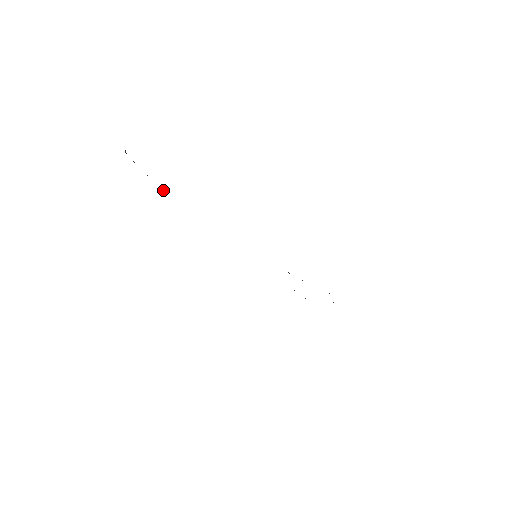
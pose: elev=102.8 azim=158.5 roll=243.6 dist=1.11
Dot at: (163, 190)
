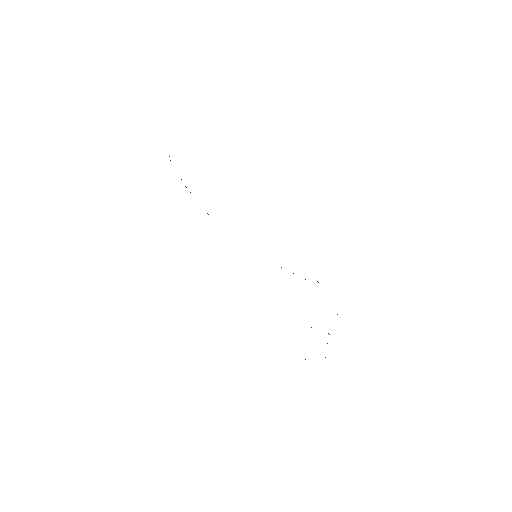
Dot at: occluded
